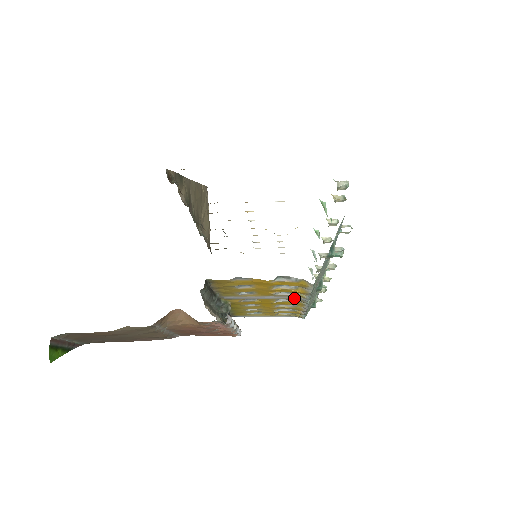
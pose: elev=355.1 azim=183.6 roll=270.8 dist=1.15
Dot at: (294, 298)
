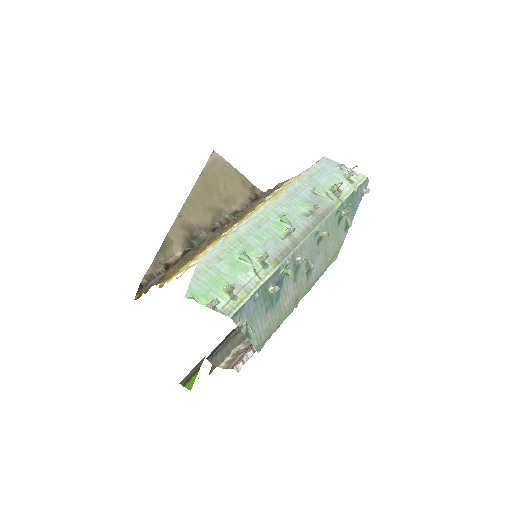
Dot at: occluded
